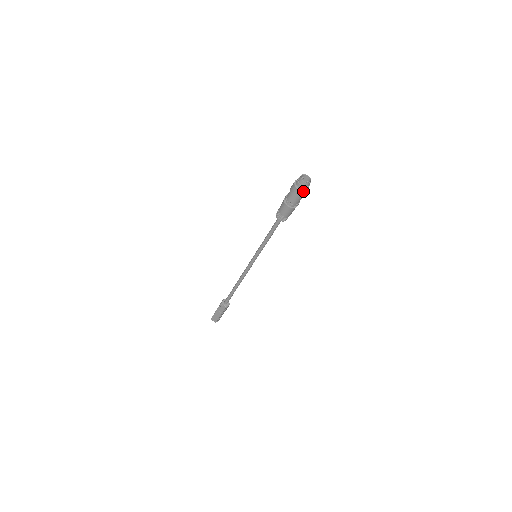
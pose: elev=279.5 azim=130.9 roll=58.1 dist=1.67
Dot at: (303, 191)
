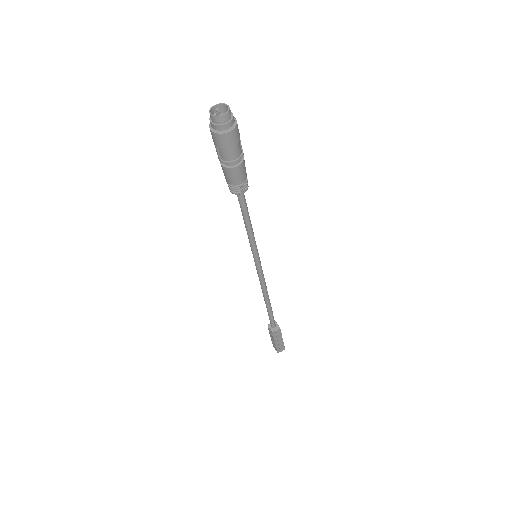
Dot at: (219, 133)
